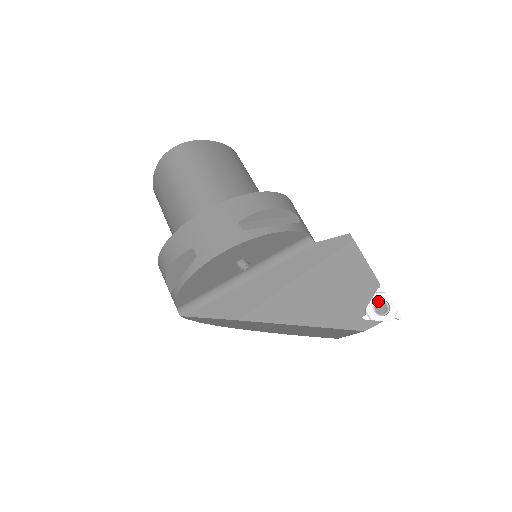
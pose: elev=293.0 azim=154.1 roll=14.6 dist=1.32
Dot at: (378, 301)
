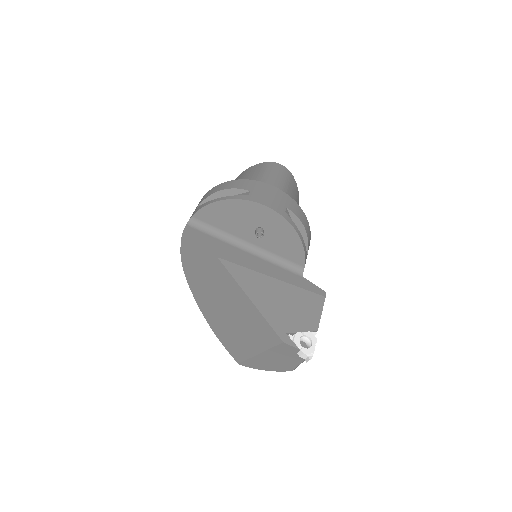
Dot at: (307, 338)
